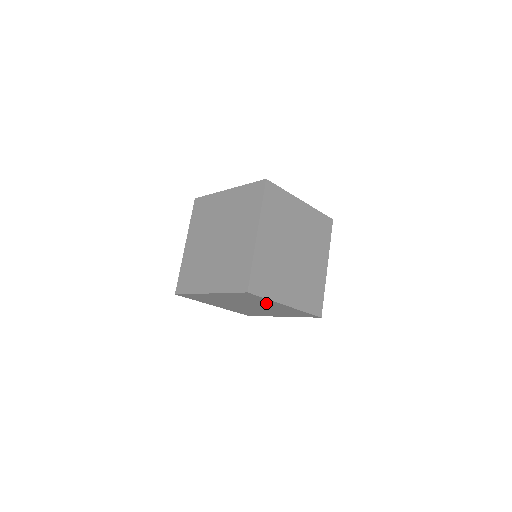
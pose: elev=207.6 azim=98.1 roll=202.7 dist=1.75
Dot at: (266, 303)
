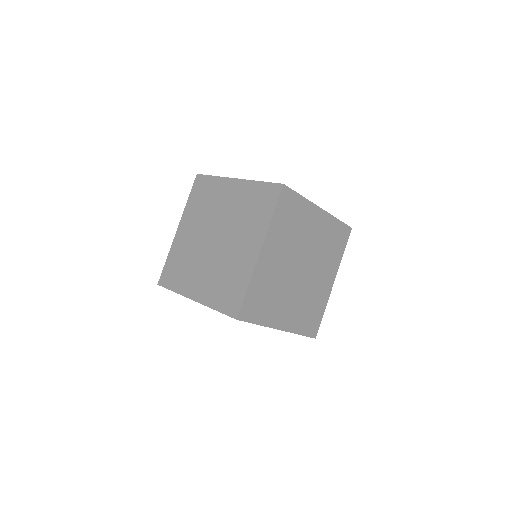
Dot at: occluded
